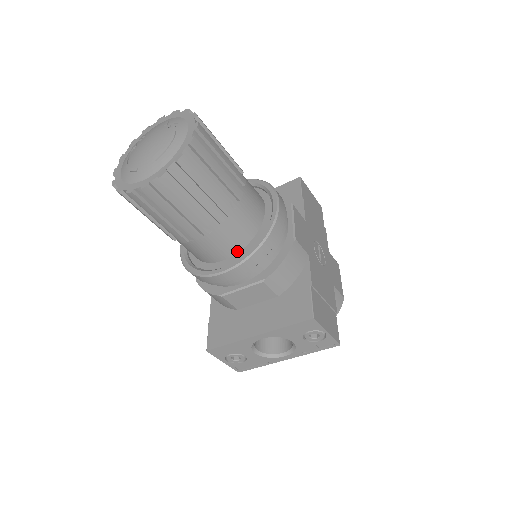
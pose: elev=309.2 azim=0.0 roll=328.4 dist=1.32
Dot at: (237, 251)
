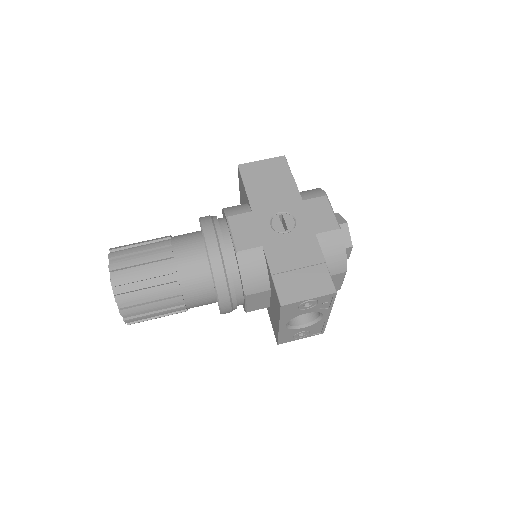
Dot at: occluded
